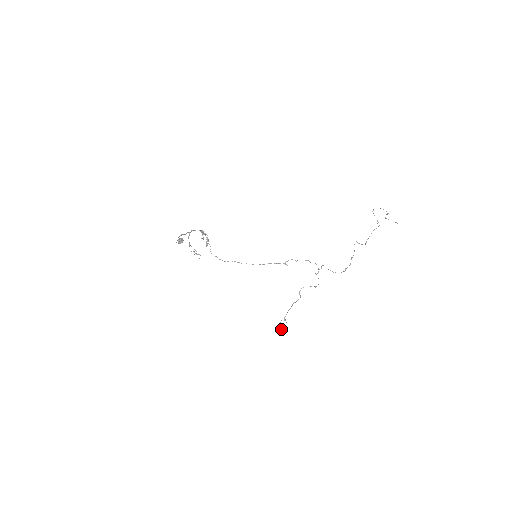
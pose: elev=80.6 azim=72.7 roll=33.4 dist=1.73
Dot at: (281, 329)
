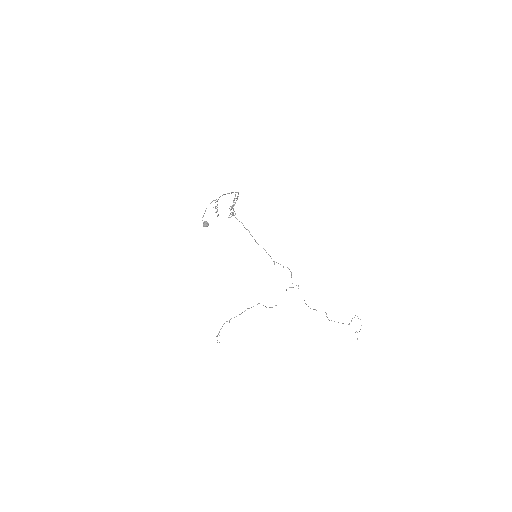
Dot at: (220, 329)
